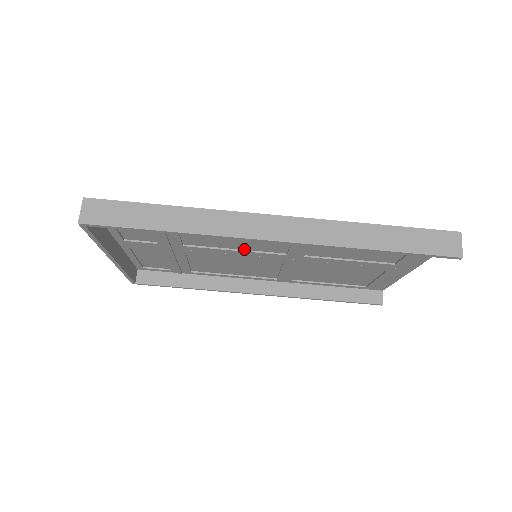
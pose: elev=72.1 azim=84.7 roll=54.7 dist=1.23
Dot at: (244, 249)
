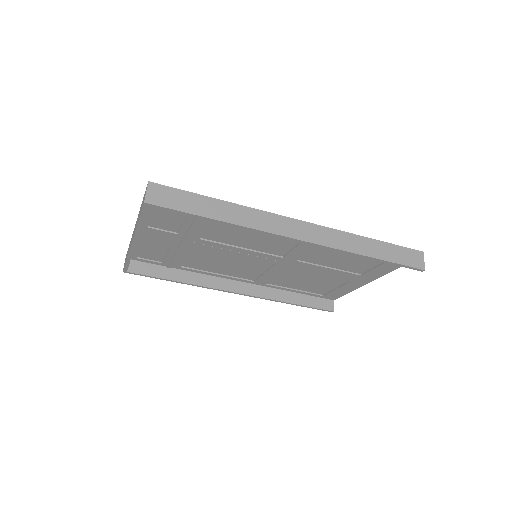
Dot at: (250, 248)
